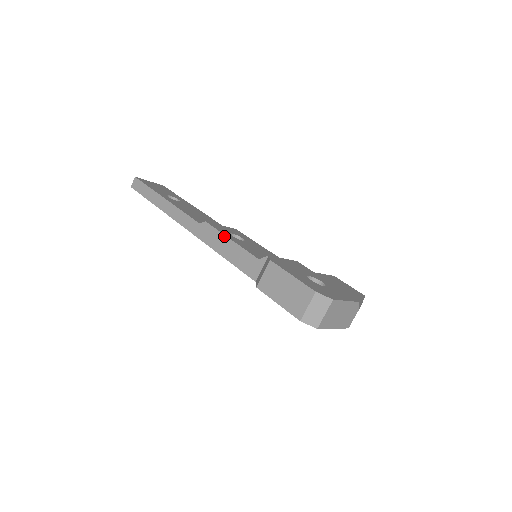
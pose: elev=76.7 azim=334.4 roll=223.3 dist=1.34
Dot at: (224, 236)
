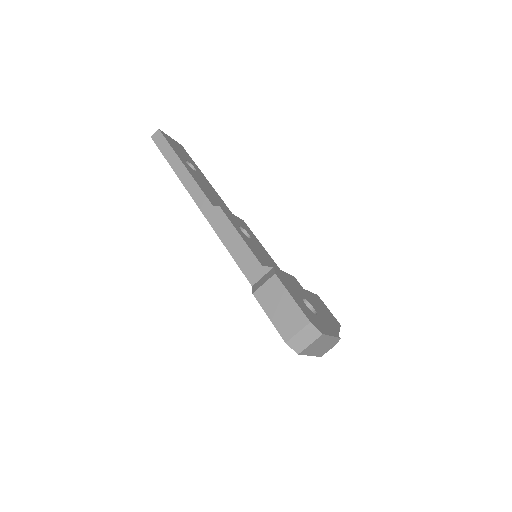
Dot at: (234, 229)
